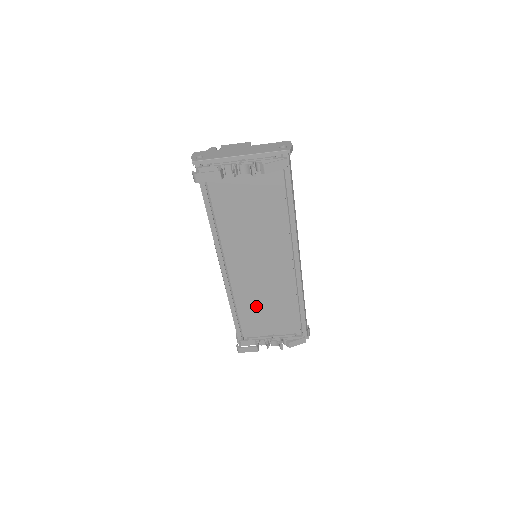
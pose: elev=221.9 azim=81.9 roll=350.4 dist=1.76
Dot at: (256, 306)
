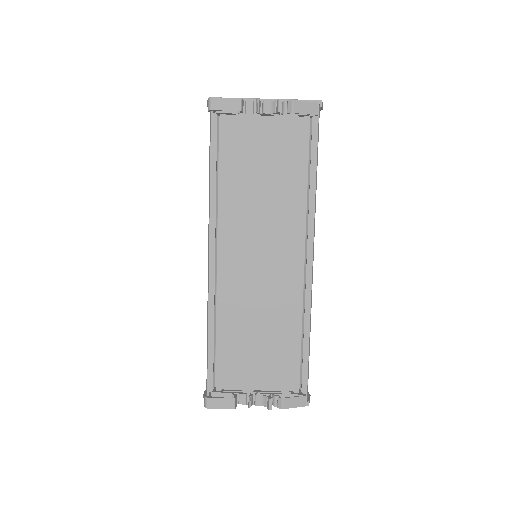
Dot at: (244, 332)
